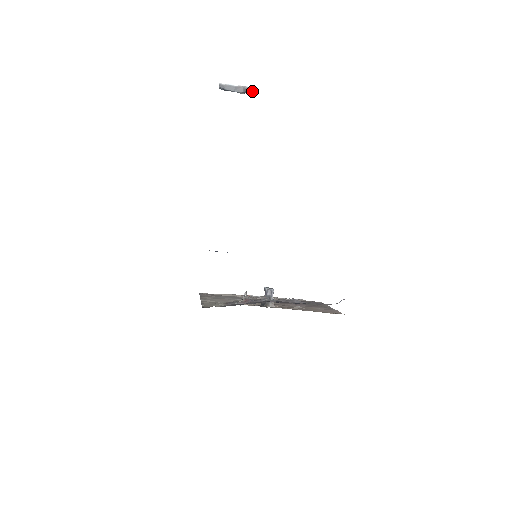
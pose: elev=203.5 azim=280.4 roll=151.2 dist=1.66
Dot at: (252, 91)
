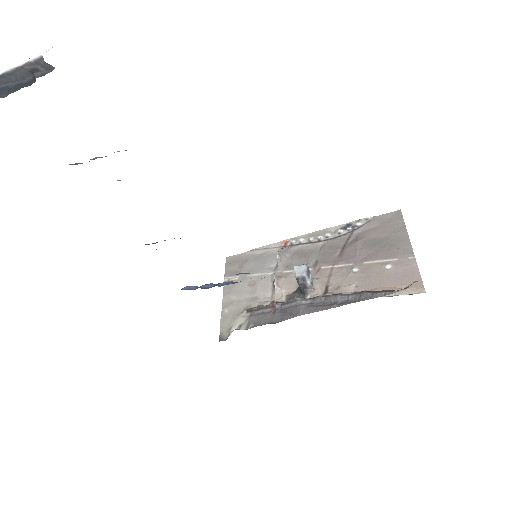
Dot at: (44, 66)
